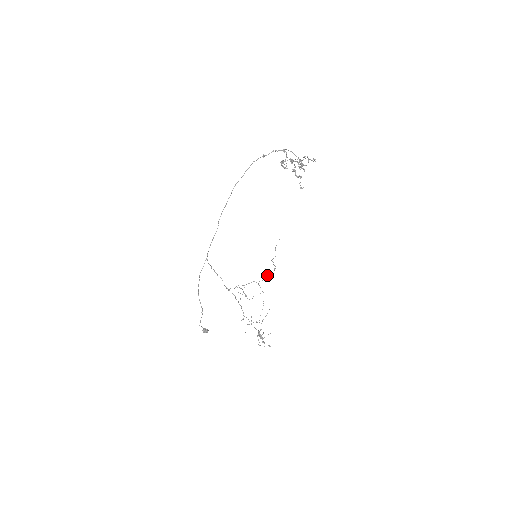
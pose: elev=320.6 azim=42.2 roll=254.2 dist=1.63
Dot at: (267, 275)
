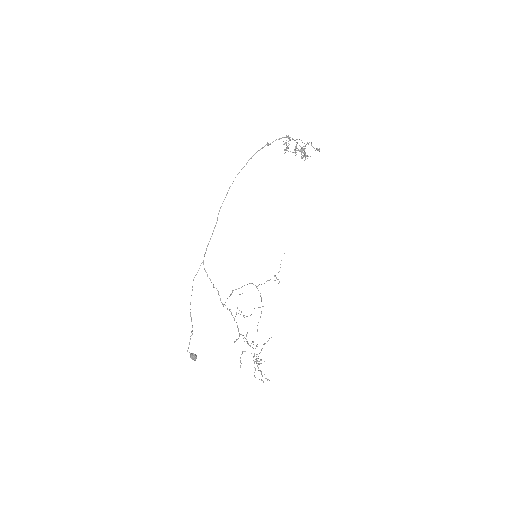
Dot at: (267, 280)
